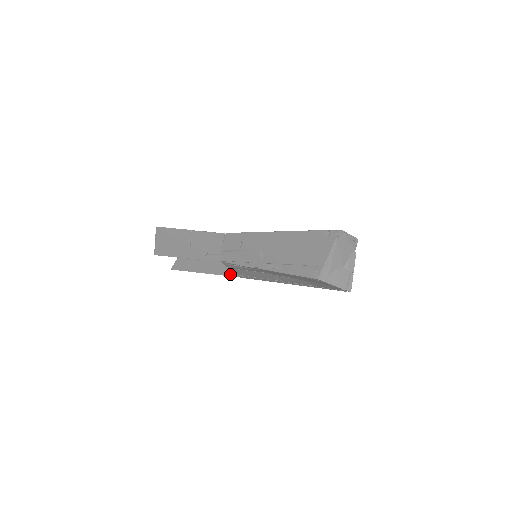
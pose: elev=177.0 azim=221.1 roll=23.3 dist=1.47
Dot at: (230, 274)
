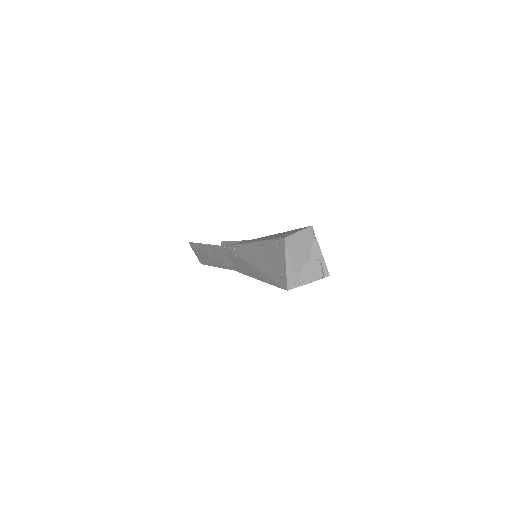
Dot at: occluded
